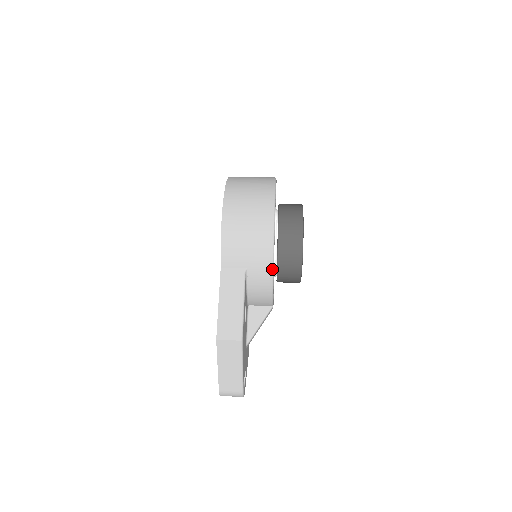
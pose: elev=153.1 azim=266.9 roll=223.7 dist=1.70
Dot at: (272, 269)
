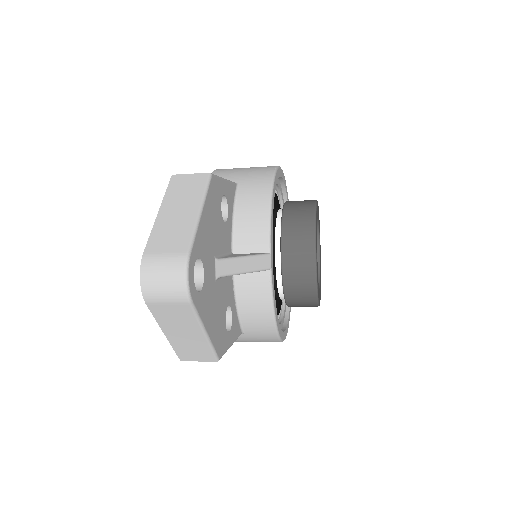
Dot at: (272, 181)
